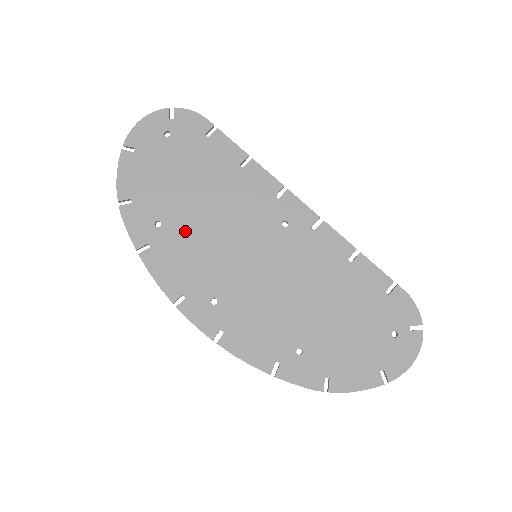
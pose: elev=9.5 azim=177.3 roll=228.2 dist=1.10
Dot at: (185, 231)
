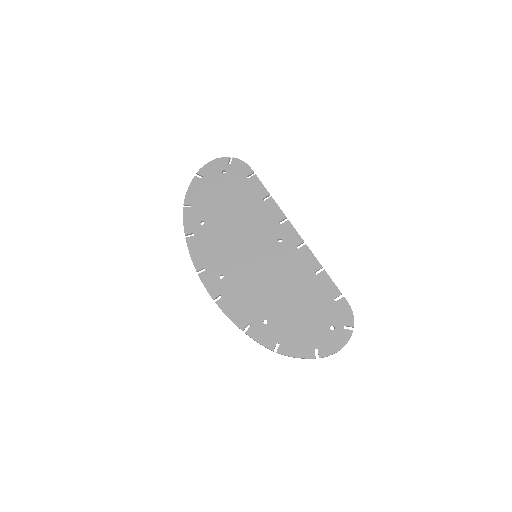
Dot at: (217, 231)
